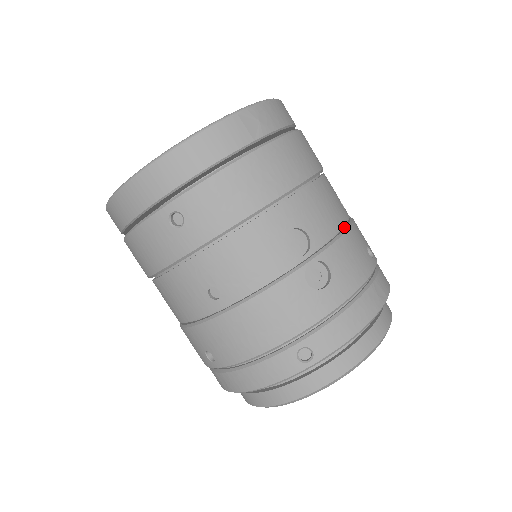
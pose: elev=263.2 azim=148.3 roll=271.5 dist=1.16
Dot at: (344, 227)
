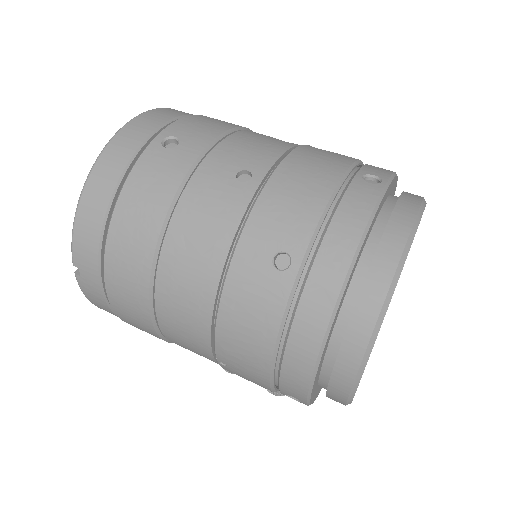
Dot at: occluded
